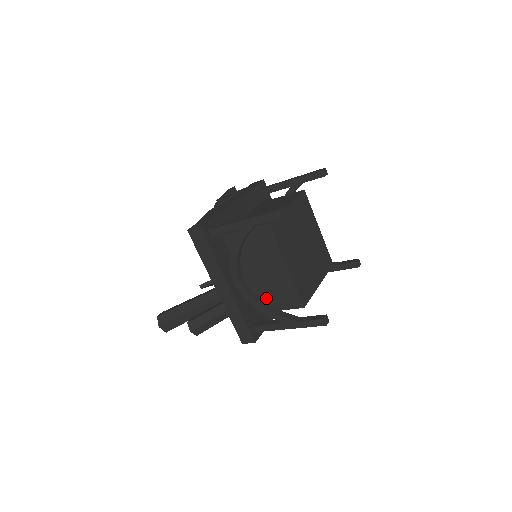
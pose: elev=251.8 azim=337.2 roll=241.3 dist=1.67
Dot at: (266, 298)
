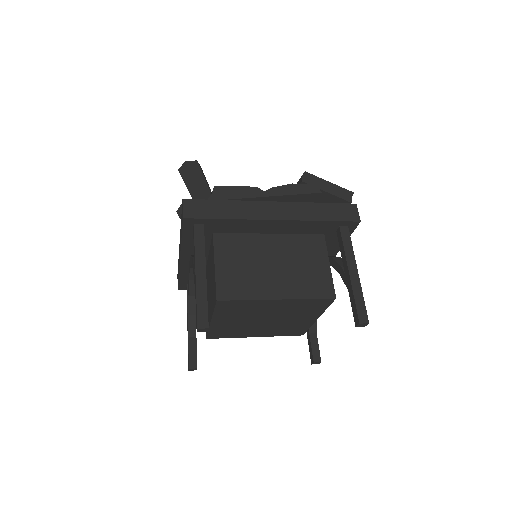
Dot at: occluded
